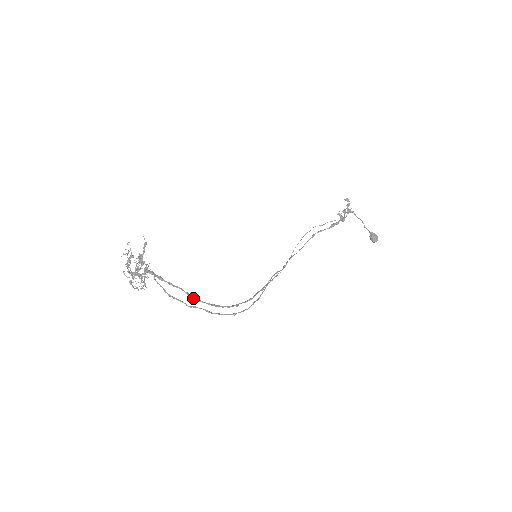
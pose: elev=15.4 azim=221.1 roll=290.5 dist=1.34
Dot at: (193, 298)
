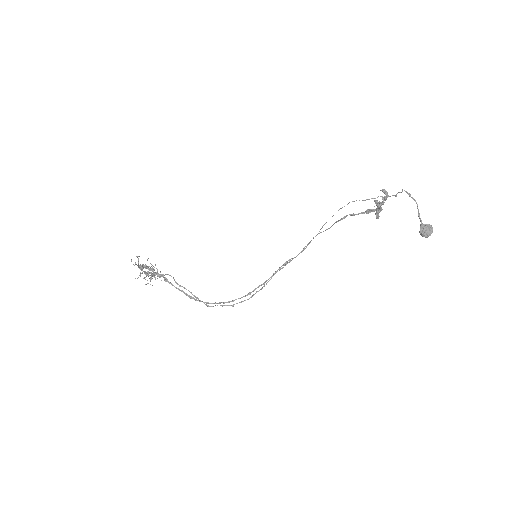
Dot at: (191, 298)
